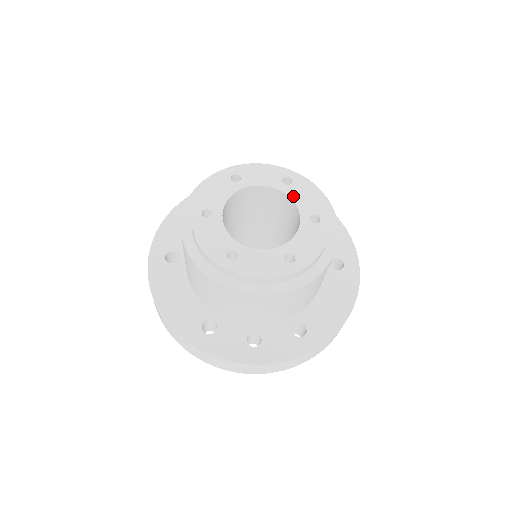
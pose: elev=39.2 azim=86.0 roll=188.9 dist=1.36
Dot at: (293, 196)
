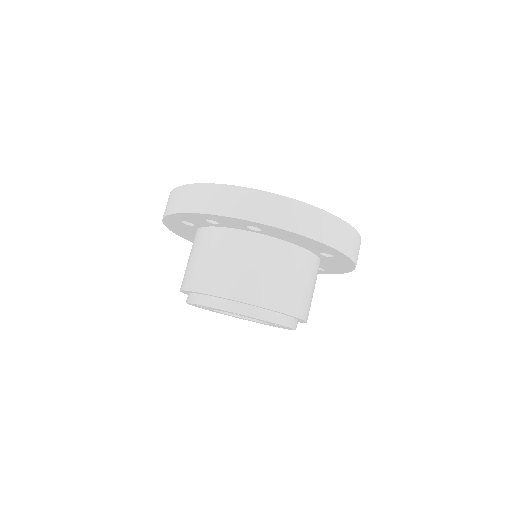
Dot at: occluded
